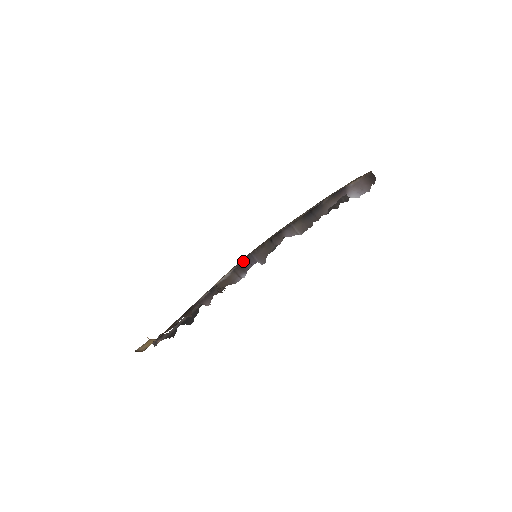
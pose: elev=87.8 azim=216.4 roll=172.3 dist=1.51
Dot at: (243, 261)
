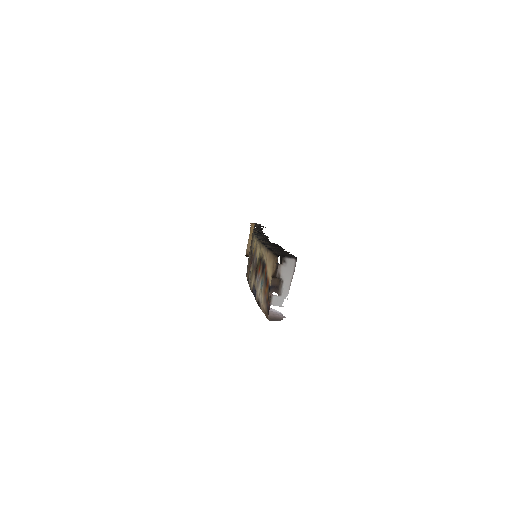
Dot at: occluded
